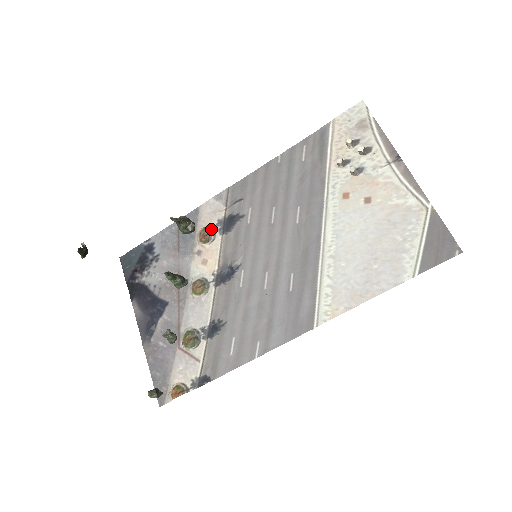
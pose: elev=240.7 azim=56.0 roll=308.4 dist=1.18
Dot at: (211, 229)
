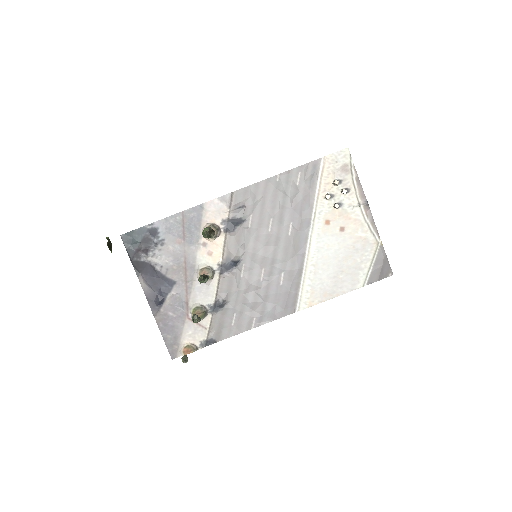
Dot at: (217, 227)
